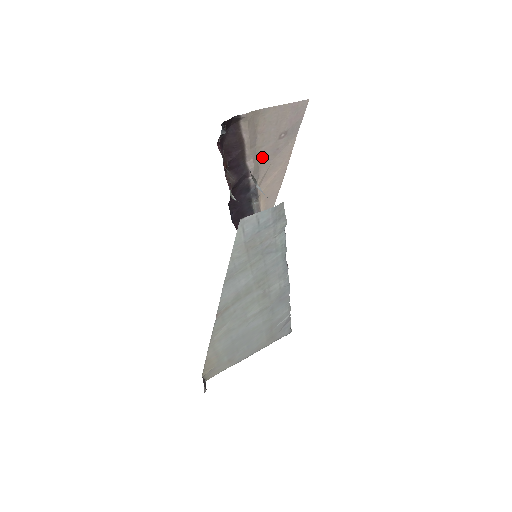
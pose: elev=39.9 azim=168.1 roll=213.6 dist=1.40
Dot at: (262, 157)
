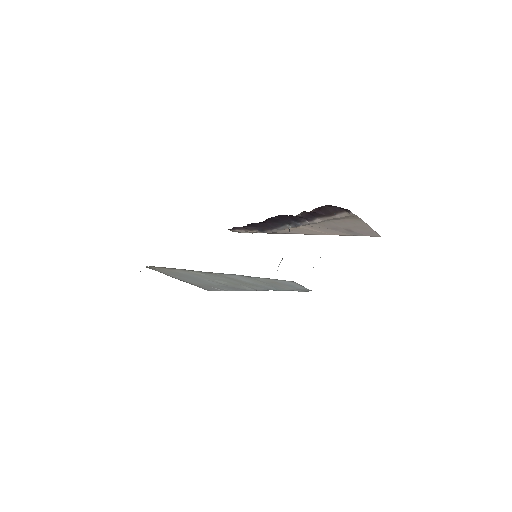
Dot at: (326, 223)
